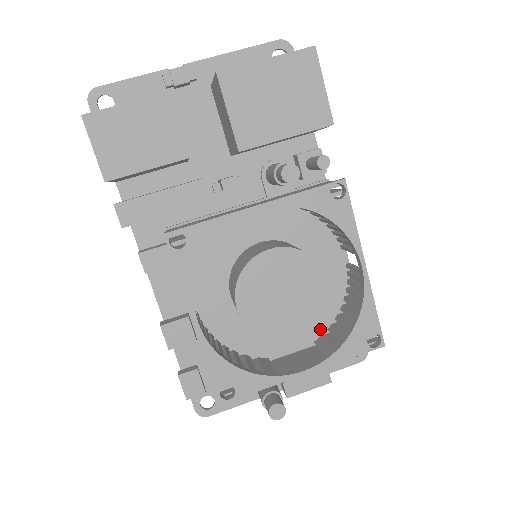
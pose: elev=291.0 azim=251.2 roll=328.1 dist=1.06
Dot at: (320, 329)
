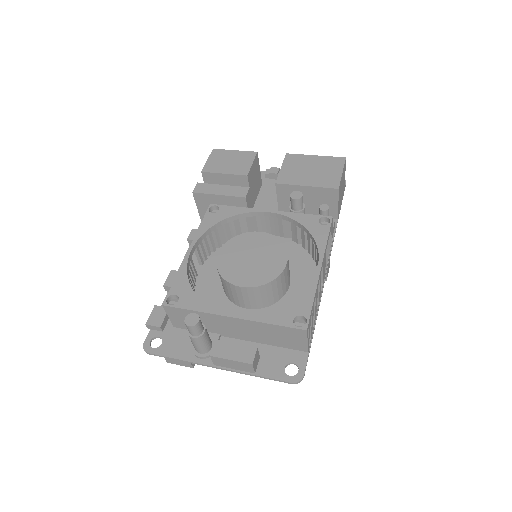
Dot at: occluded
